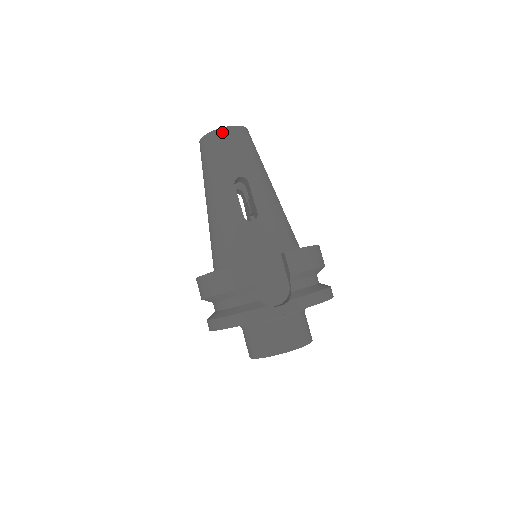
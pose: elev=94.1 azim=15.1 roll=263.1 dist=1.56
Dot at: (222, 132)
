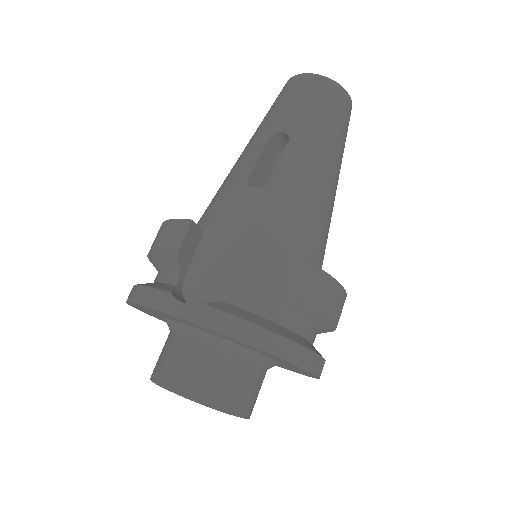
Dot at: (304, 78)
